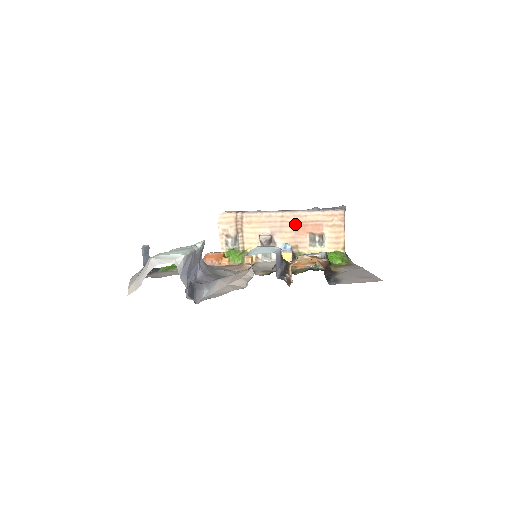
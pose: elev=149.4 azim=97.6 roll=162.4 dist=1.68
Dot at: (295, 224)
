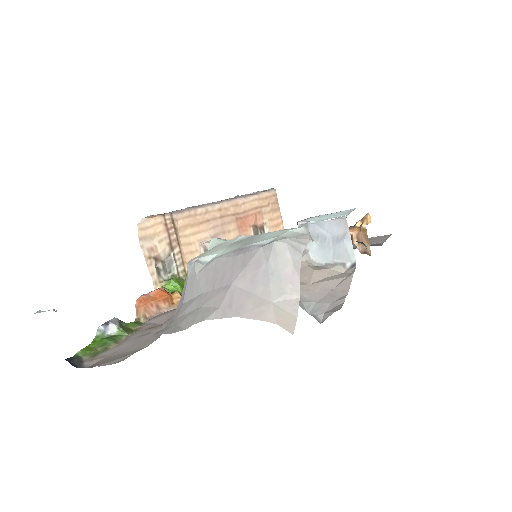
Dot at: (236, 217)
